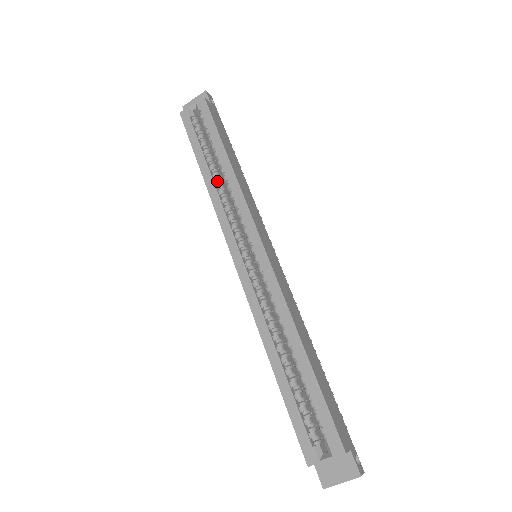
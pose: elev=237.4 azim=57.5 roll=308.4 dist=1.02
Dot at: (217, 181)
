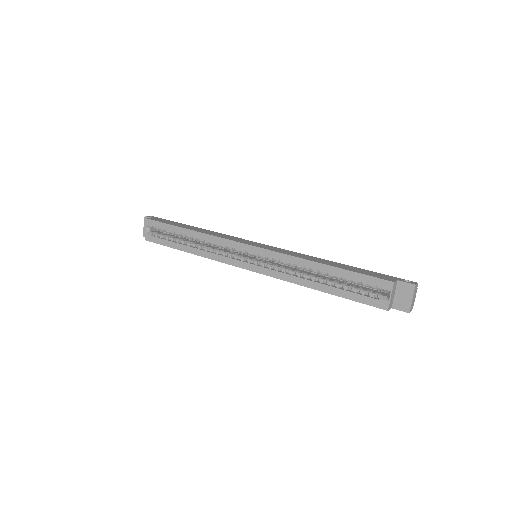
Dot at: (198, 247)
